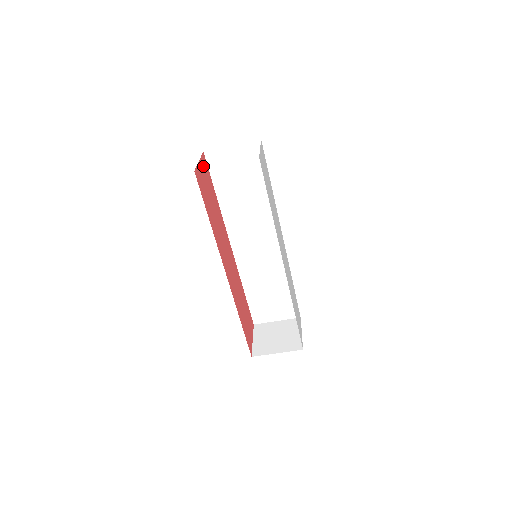
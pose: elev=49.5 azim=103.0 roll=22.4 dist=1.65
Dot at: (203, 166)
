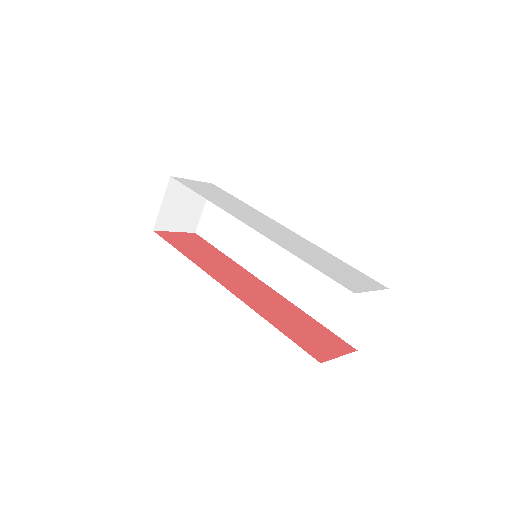
Dot at: (188, 236)
